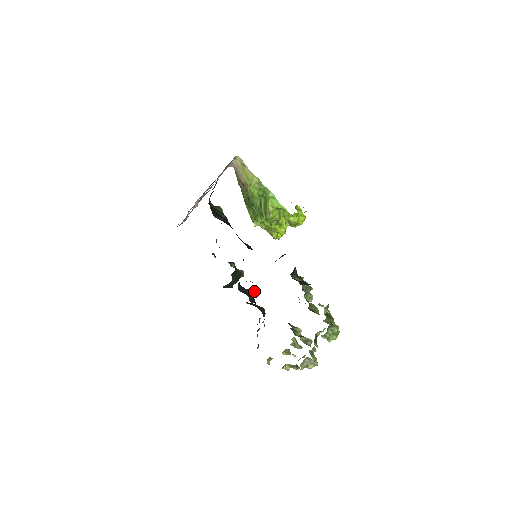
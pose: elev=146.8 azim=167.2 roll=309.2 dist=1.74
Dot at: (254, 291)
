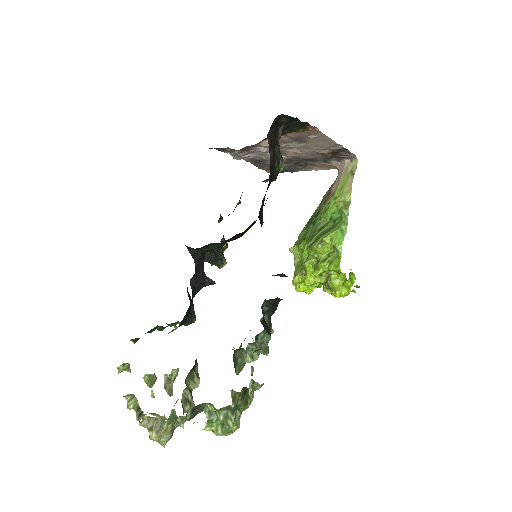
Dot at: (209, 283)
